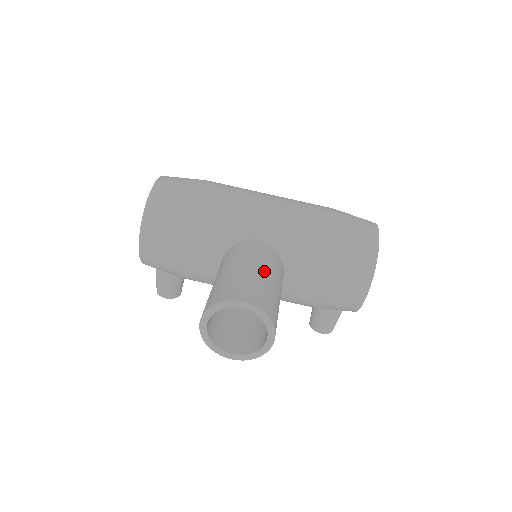
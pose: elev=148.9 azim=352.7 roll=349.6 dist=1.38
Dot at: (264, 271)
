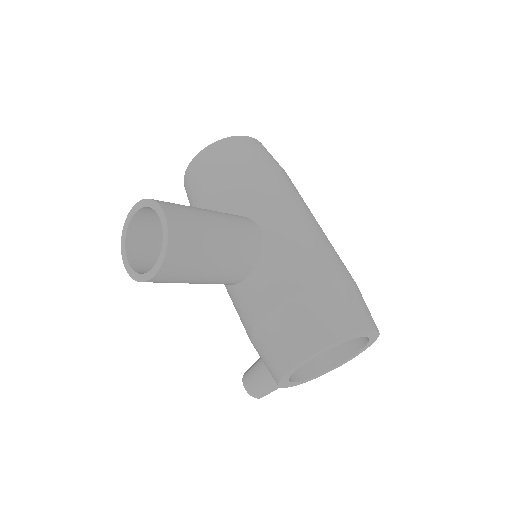
Dot at: (222, 234)
